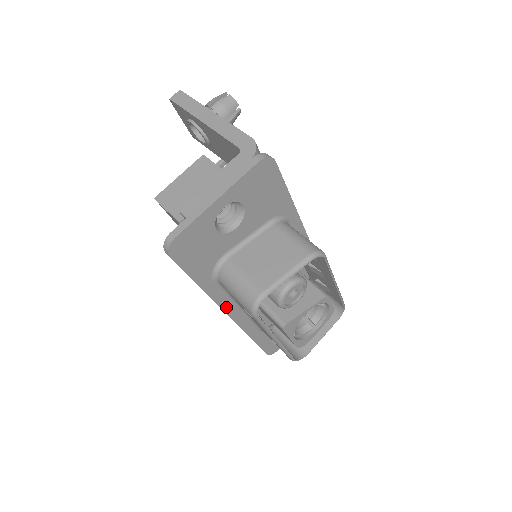
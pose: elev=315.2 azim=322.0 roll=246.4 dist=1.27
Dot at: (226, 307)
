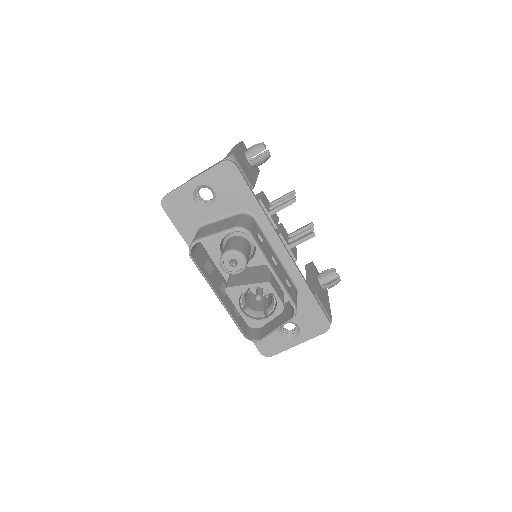
Dot at: occluded
